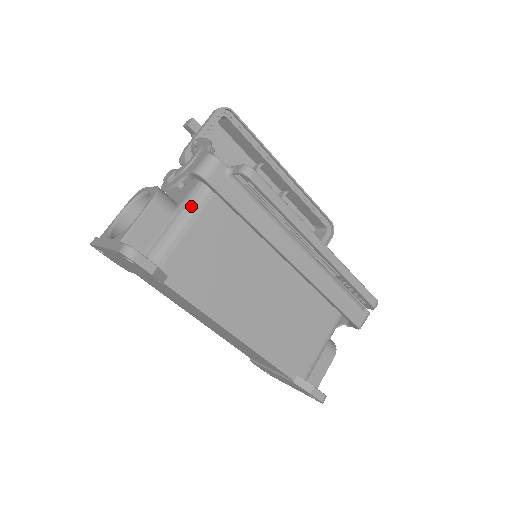
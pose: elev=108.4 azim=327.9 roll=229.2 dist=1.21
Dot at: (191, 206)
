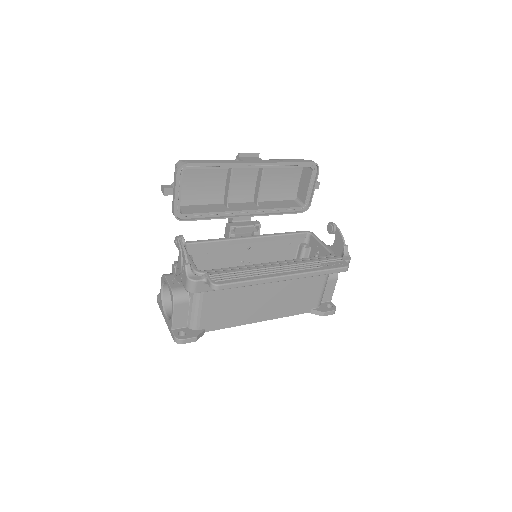
Dot at: (196, 296)
